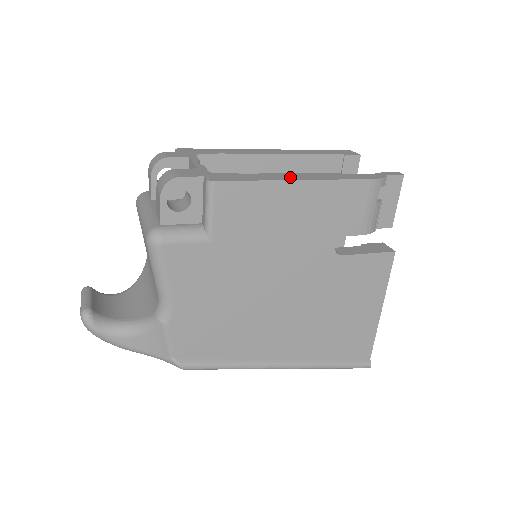
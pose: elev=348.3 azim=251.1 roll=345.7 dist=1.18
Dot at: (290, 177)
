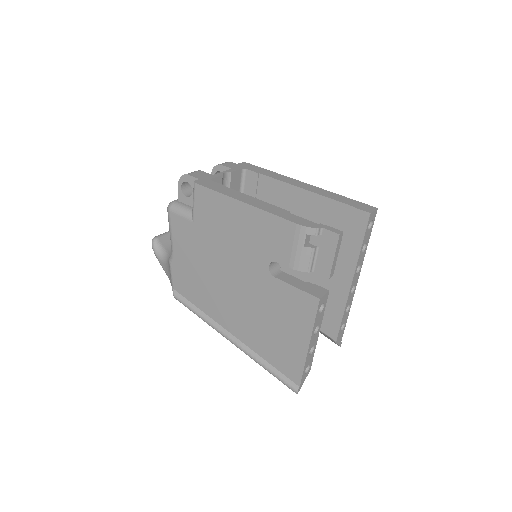
Dot at: (244, 199)
